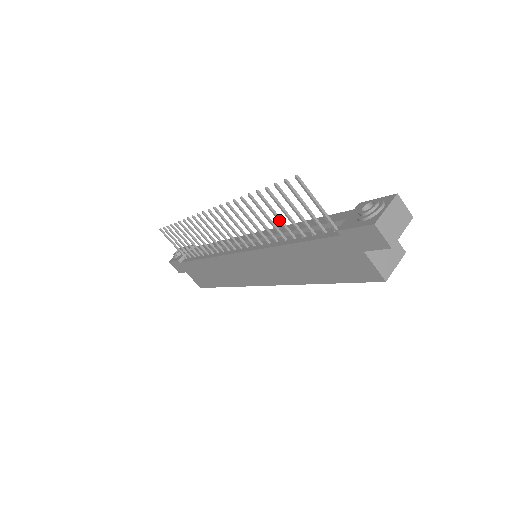
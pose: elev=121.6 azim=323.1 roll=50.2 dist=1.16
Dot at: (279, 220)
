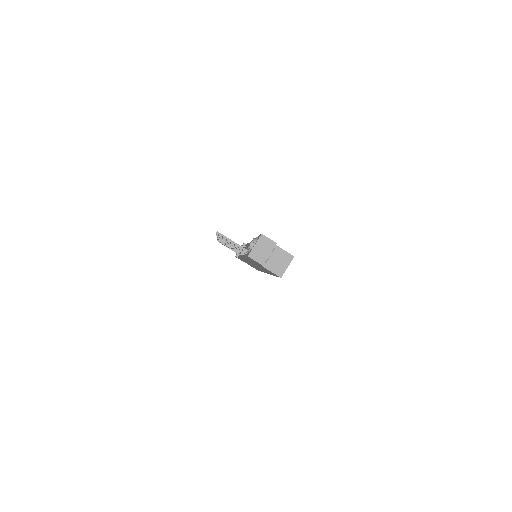
Dot at: (235, 246)
